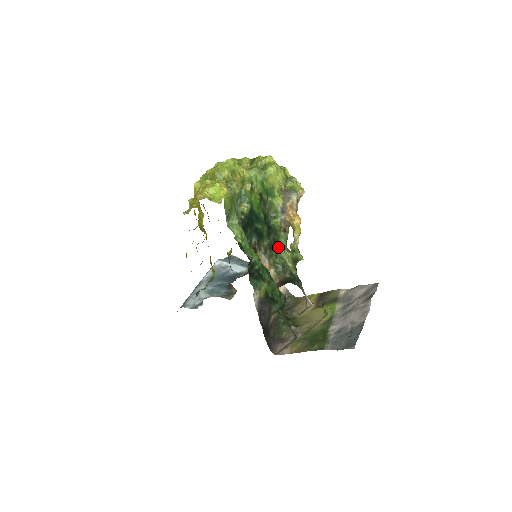
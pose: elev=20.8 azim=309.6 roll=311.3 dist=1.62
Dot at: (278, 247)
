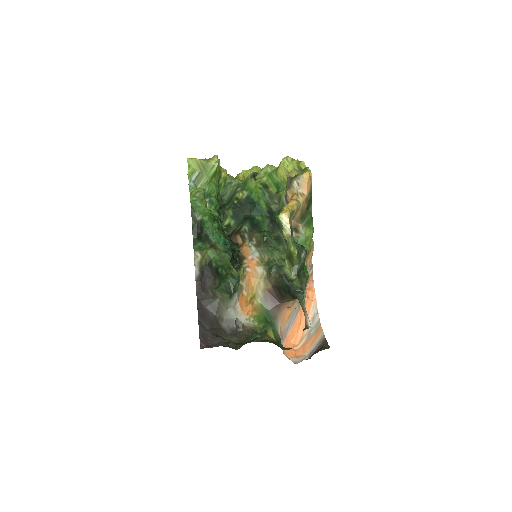
Dot at: (285, 249)
